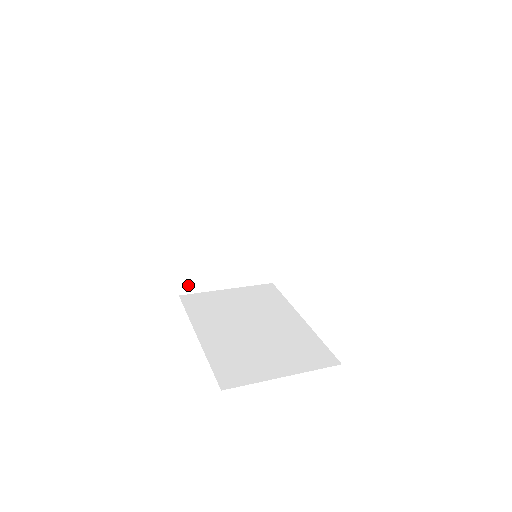
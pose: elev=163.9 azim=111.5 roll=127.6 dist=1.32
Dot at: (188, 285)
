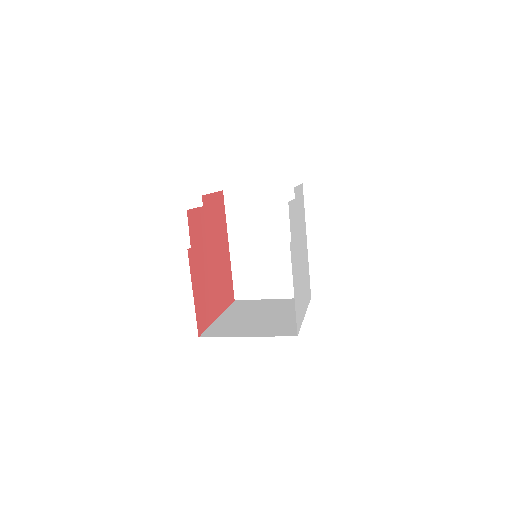
Dot at: (241, 292)
